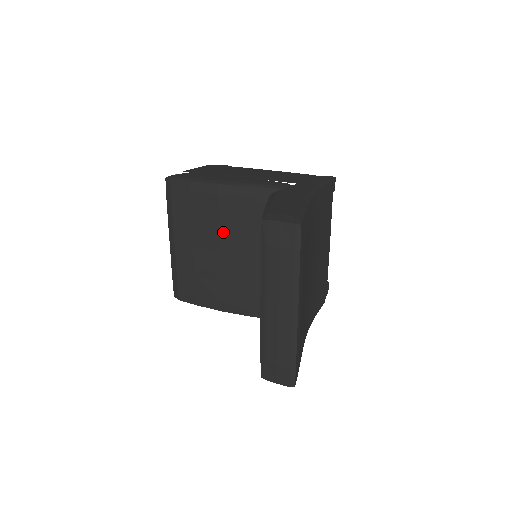
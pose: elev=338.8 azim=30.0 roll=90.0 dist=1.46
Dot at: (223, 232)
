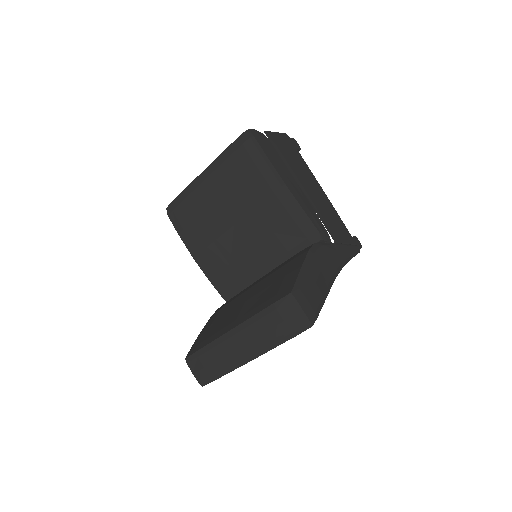
Dot at: (250, 217)
